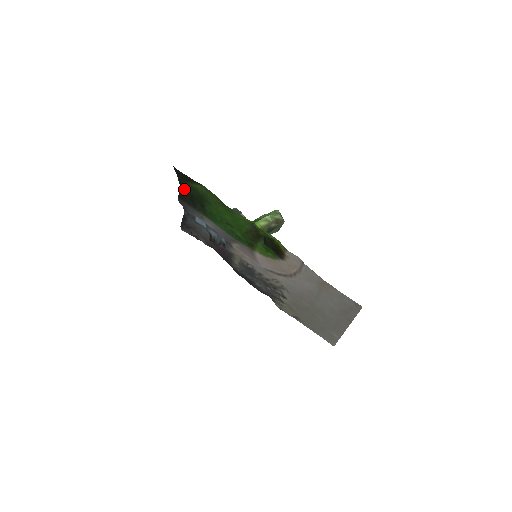
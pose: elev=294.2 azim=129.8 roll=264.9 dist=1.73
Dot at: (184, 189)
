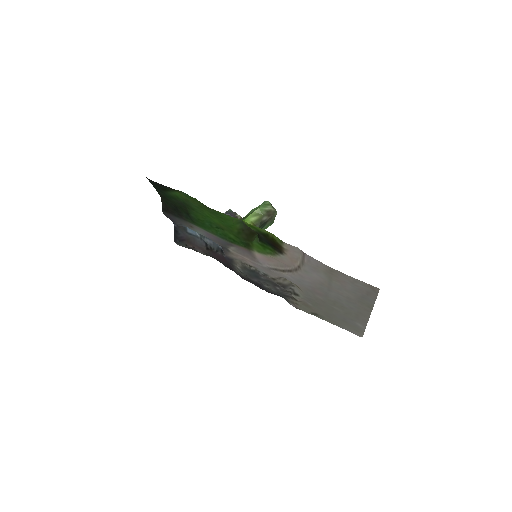
Dot at: (165, 200)
